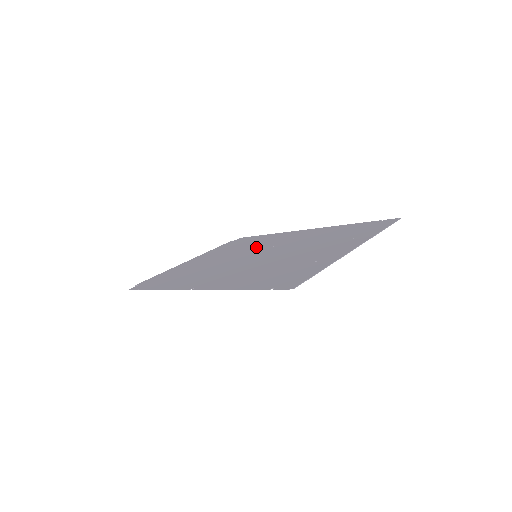
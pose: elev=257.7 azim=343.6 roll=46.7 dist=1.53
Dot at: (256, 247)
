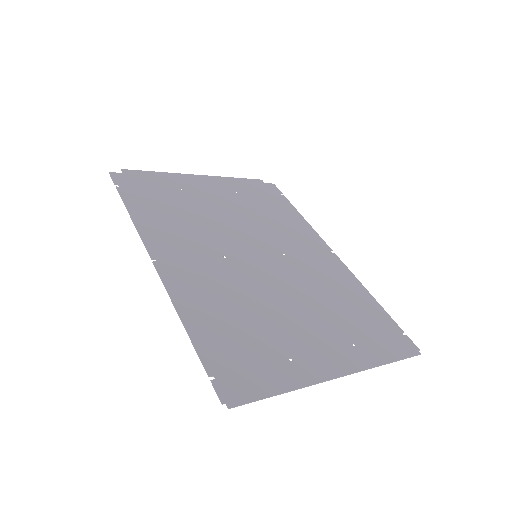
Dot at: (270, 232)
